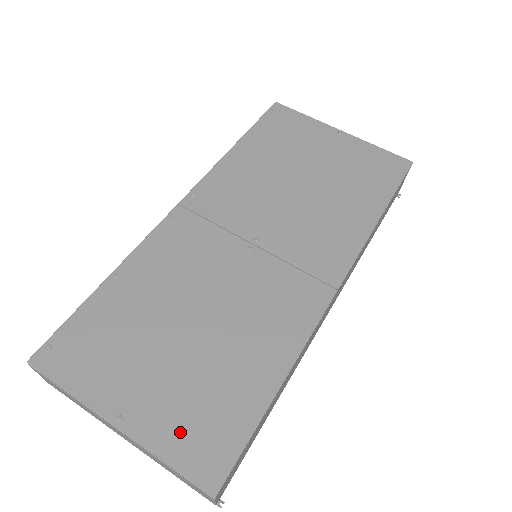
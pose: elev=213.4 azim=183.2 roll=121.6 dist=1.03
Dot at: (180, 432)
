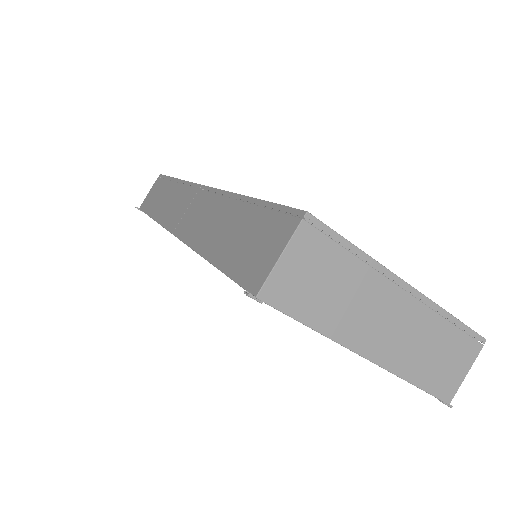
Dot at: occluded
